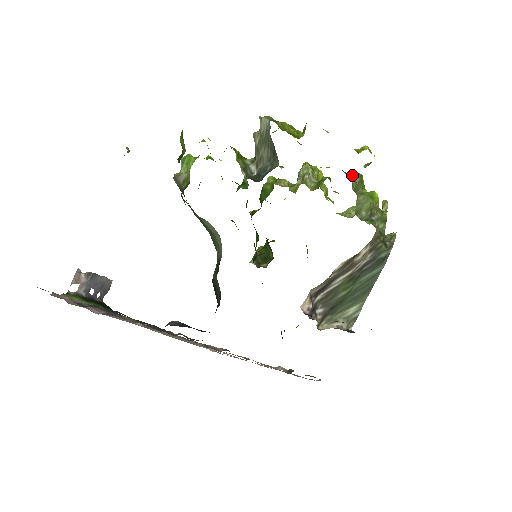
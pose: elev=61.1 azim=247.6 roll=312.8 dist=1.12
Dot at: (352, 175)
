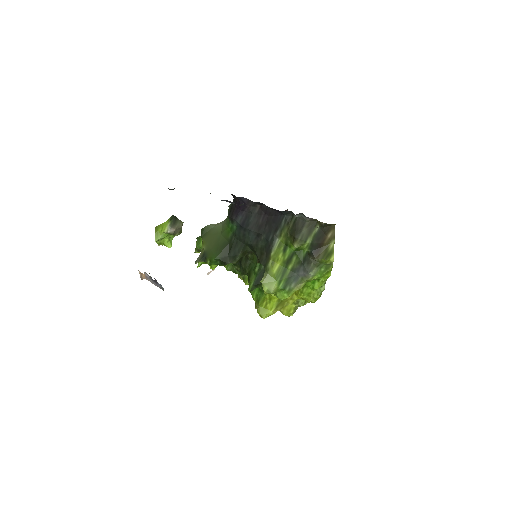
Dot at: occluded
